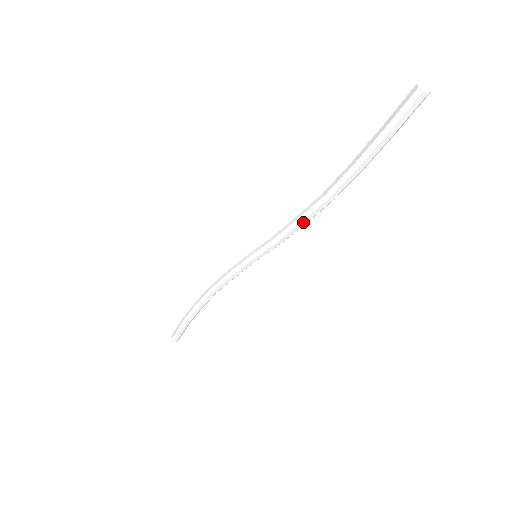
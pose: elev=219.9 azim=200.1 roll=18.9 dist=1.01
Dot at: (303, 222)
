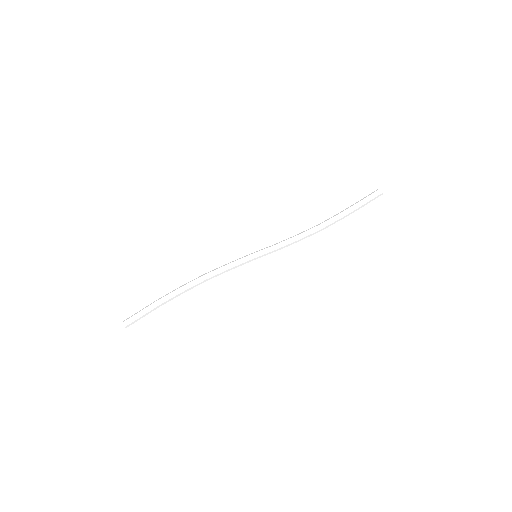
Dot at: (301, 239)
